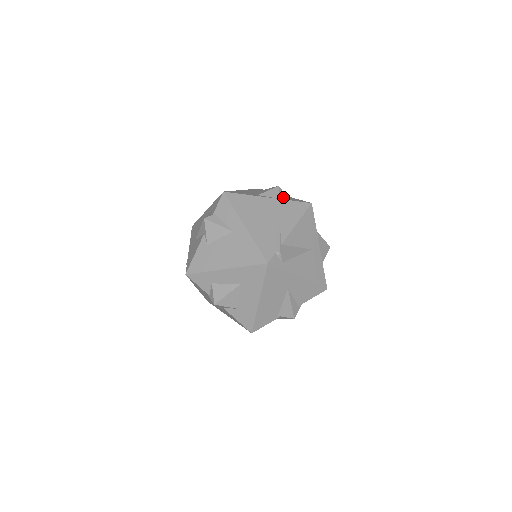
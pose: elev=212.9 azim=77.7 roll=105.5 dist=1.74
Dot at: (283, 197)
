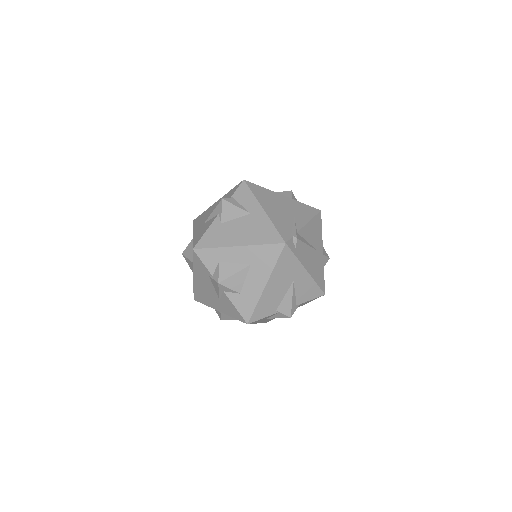
Dot at: occluded
